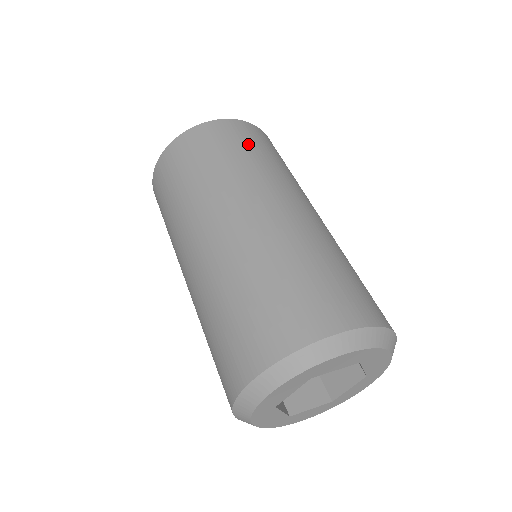
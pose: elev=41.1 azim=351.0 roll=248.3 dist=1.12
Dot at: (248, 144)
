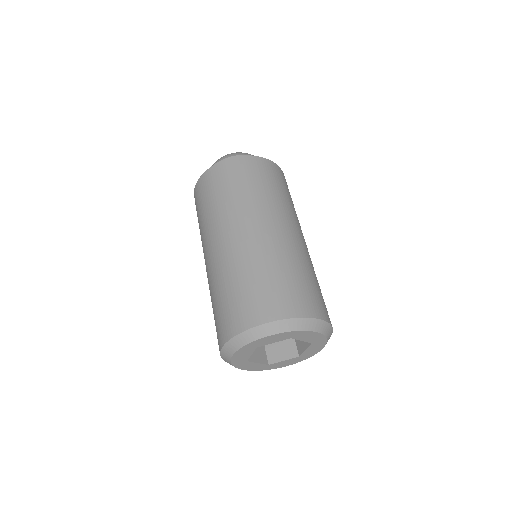
Dot at: (286, 188)
